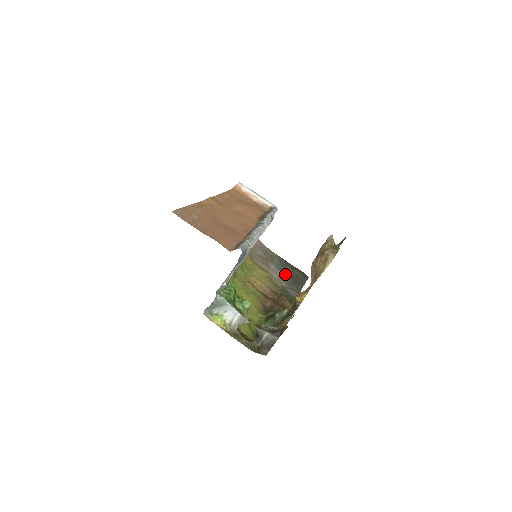
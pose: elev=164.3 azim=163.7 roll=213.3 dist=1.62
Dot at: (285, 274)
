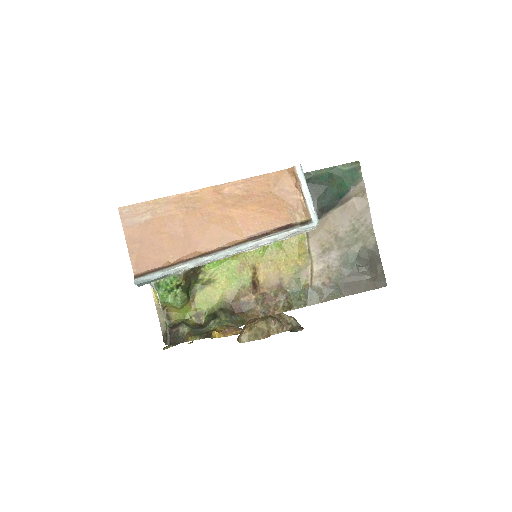
Dot at: (344, 269)
